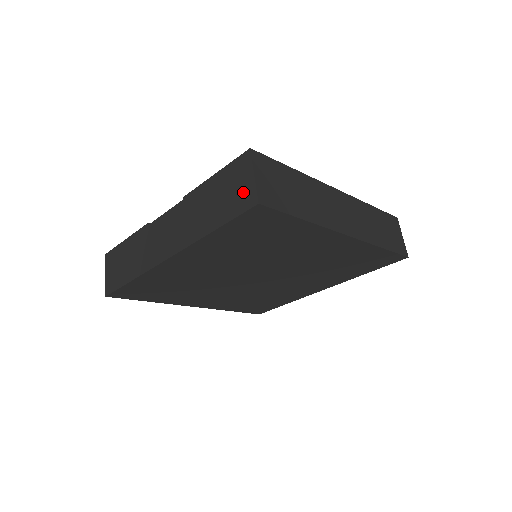
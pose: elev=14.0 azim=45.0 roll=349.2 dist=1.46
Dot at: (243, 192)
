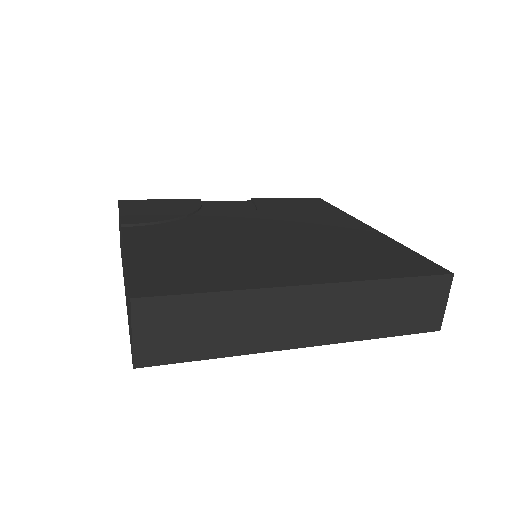
Dot at: occluded
